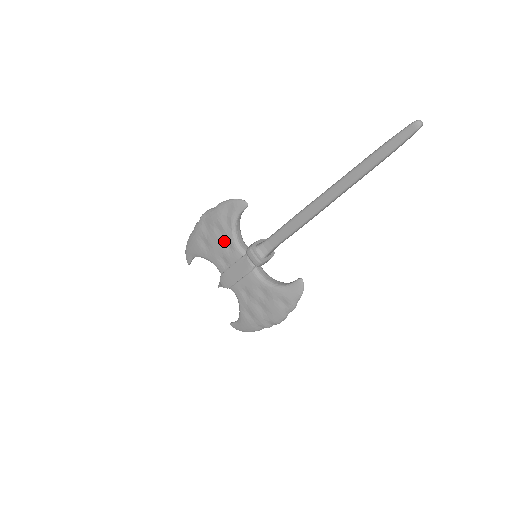
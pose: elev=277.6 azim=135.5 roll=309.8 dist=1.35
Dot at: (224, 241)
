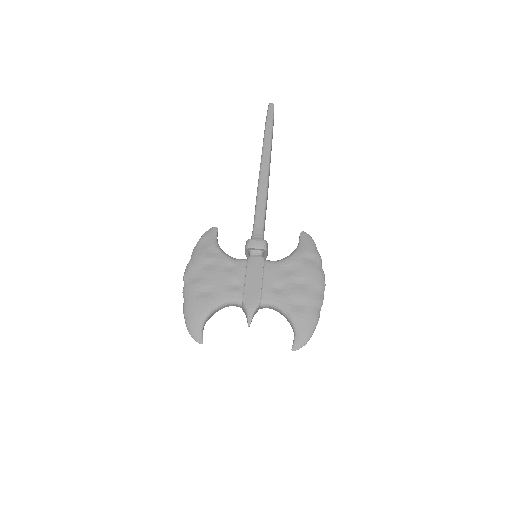
Dot at: (221, 267)
